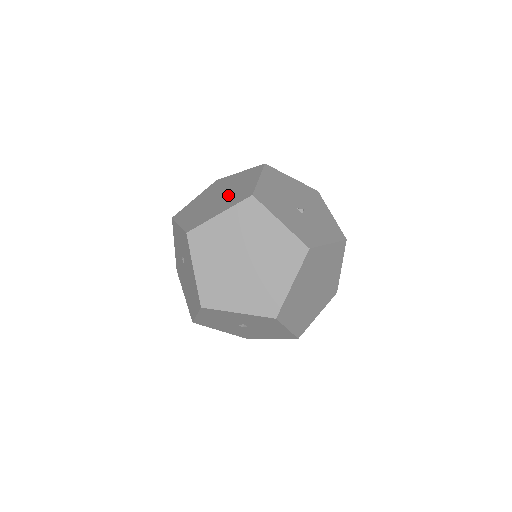
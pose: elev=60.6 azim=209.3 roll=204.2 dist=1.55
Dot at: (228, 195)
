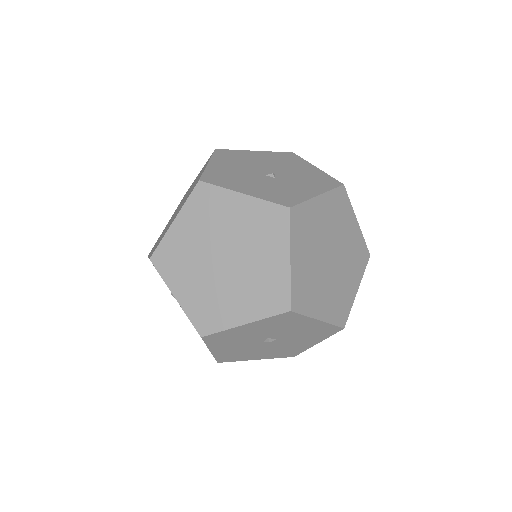
Dot at: occluded
